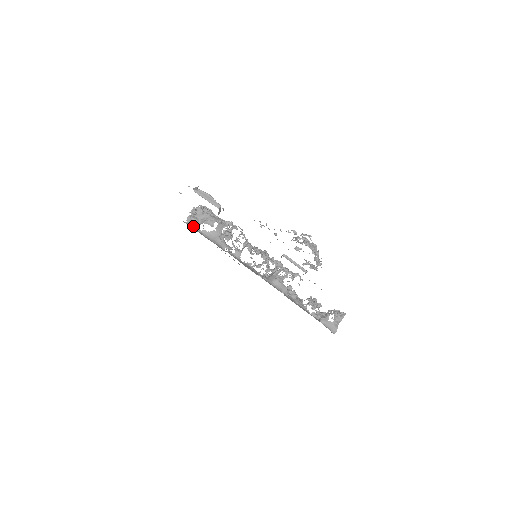
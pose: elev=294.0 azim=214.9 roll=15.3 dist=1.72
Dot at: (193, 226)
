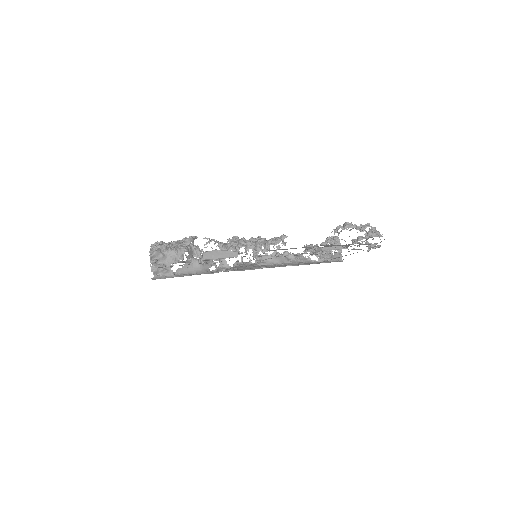
Dot at: (164, 275)
